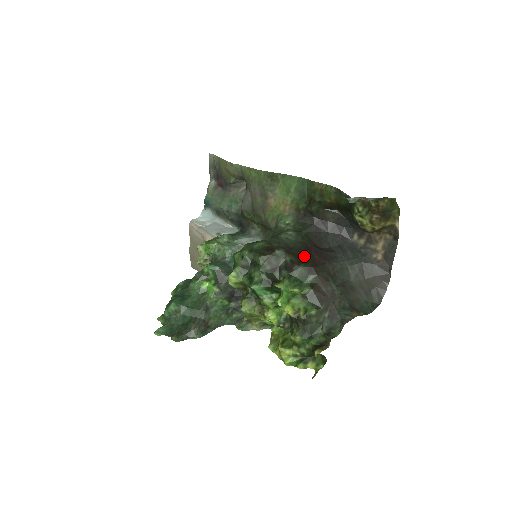
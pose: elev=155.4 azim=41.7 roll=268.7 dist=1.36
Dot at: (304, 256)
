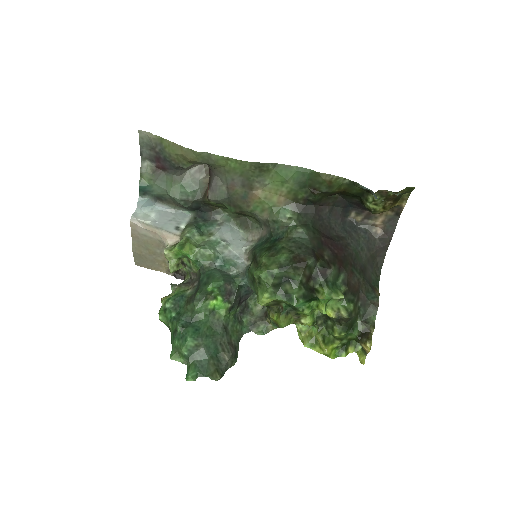
Dot at: (327, 255)
